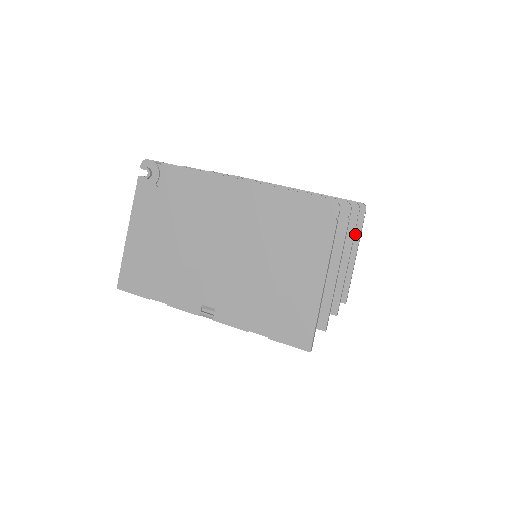
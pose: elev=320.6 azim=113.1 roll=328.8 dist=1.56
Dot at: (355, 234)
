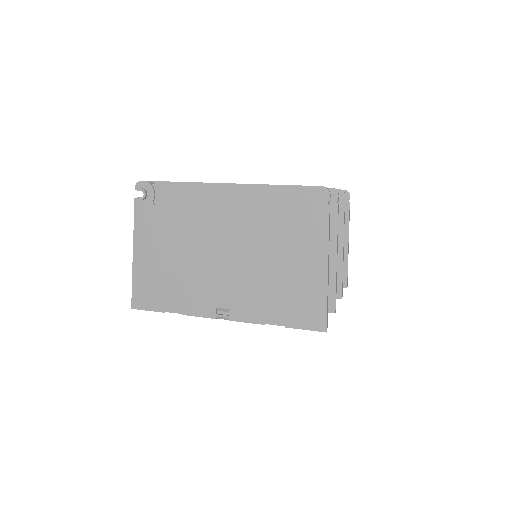
Dot at: occluded
